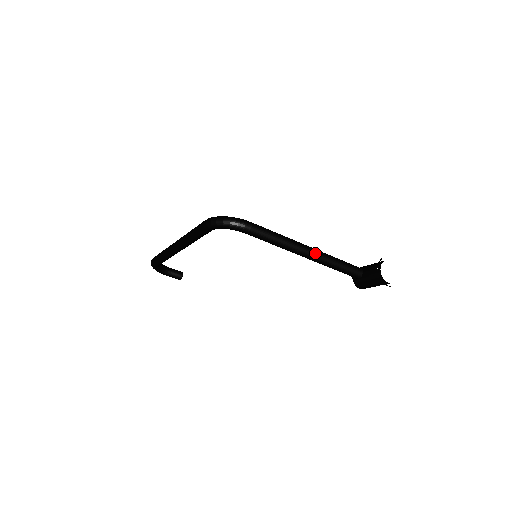
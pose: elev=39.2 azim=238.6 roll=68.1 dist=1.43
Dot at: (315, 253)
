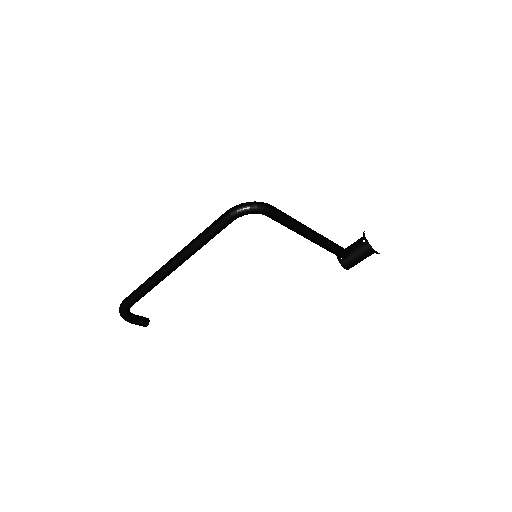
Dot at: (317, 234)
